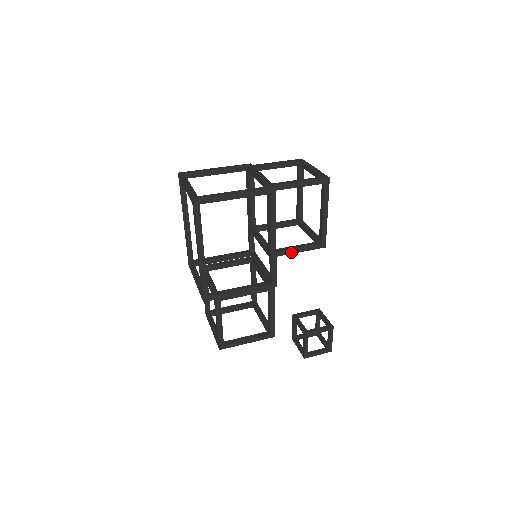
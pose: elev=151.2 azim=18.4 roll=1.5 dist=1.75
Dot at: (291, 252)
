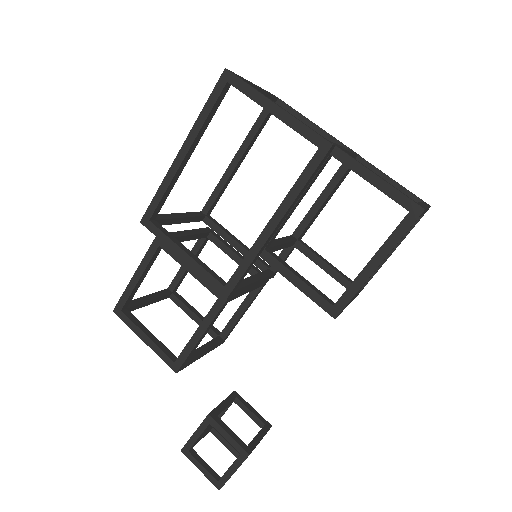
Dot at: (284, 273)
